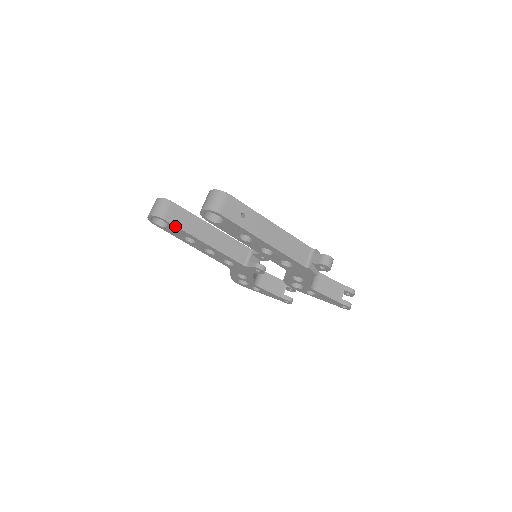
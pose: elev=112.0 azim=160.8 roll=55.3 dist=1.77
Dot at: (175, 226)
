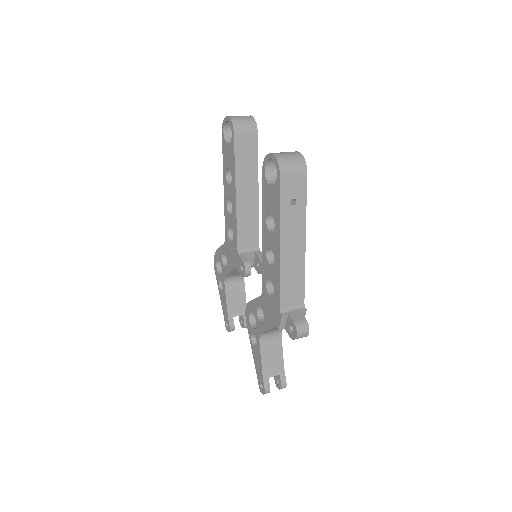
Dot at: (234, 149)
